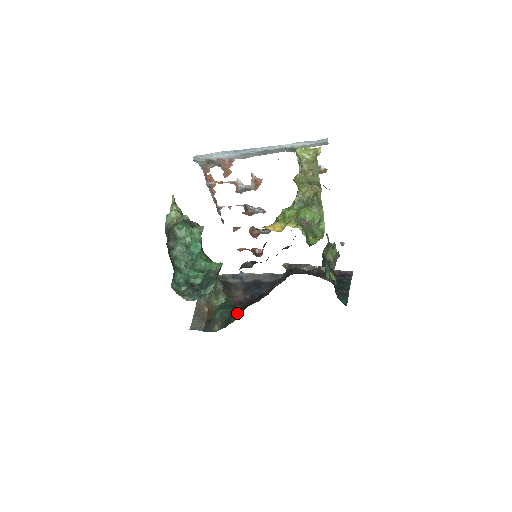
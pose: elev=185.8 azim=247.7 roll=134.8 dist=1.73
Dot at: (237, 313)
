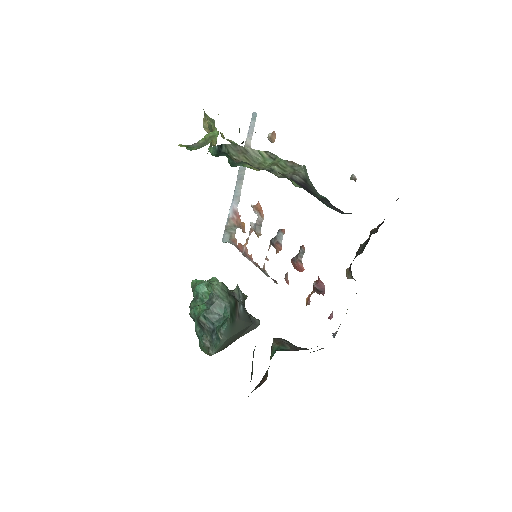
Dot at: occluded
